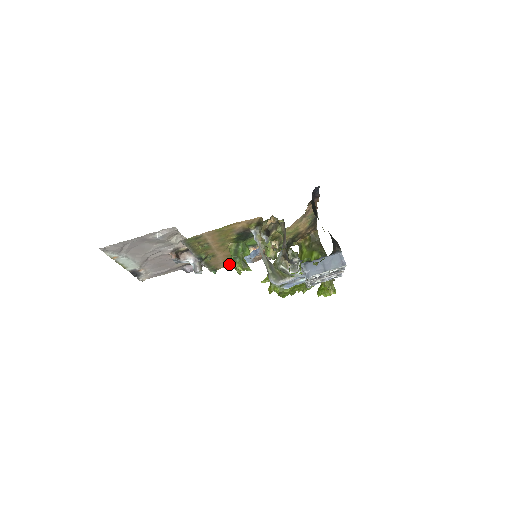
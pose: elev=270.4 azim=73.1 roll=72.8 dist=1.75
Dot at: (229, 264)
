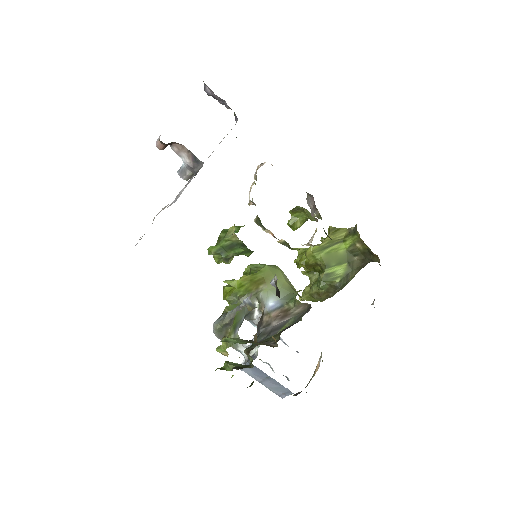
Dot at: occluded
